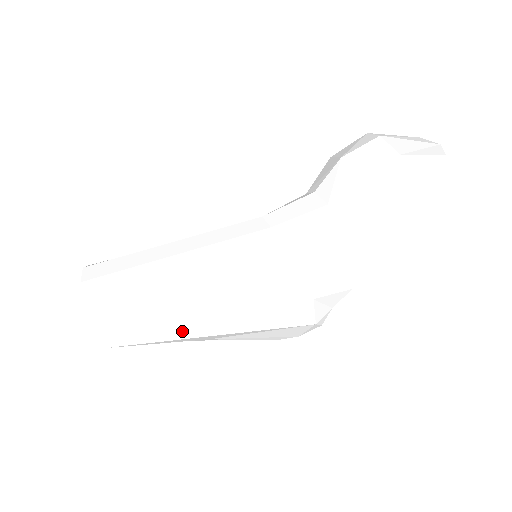
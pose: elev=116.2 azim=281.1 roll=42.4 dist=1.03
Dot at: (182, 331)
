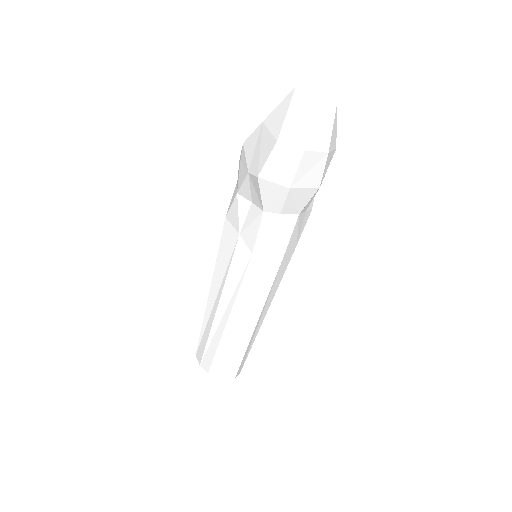
Dot at: occluded
